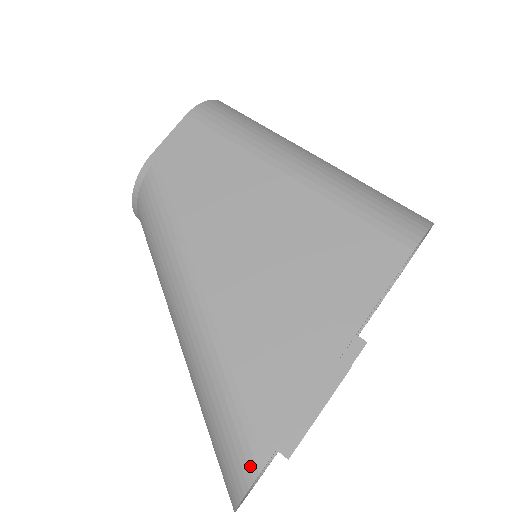
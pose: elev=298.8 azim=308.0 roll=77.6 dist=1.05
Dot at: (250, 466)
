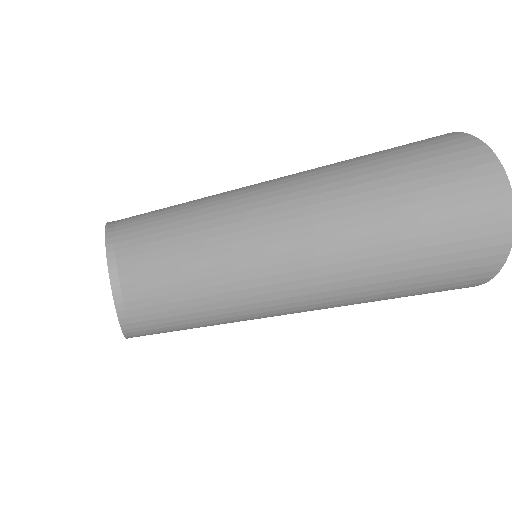
Dot at: (439, 136)
